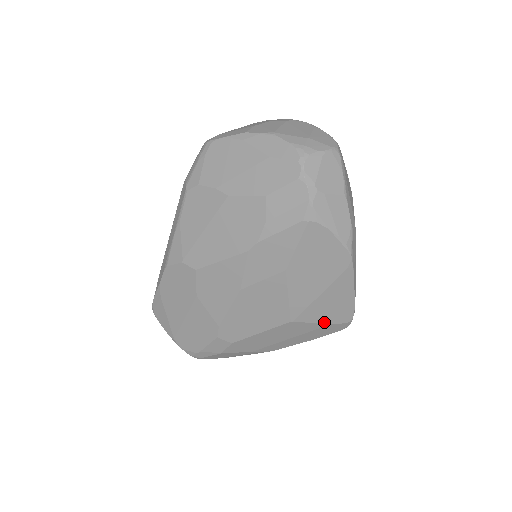
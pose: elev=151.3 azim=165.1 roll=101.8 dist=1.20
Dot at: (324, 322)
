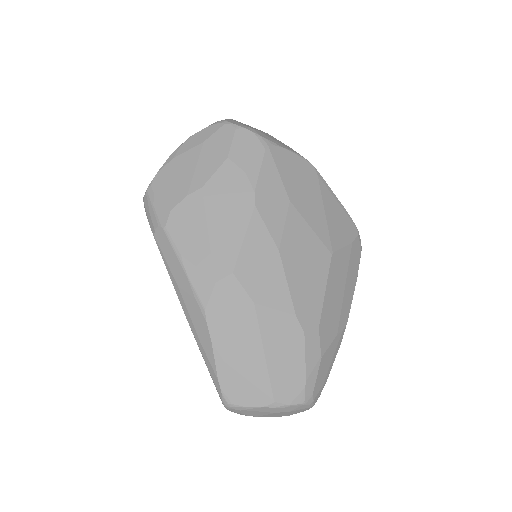
Dot at: (347, 242)
